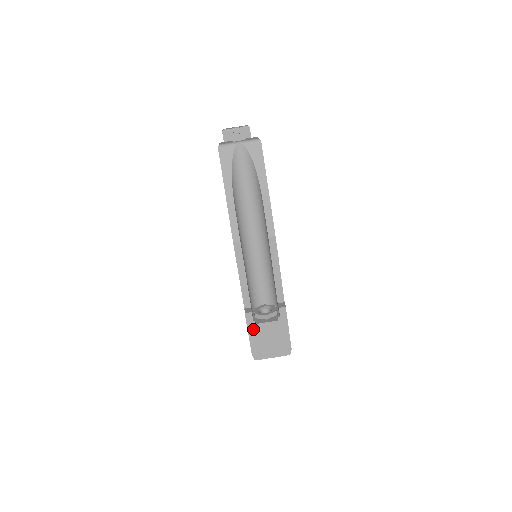
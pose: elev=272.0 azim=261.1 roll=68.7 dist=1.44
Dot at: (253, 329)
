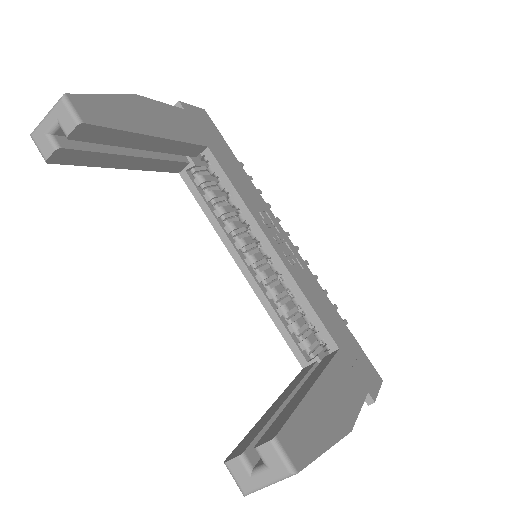
Dot at: occluded
